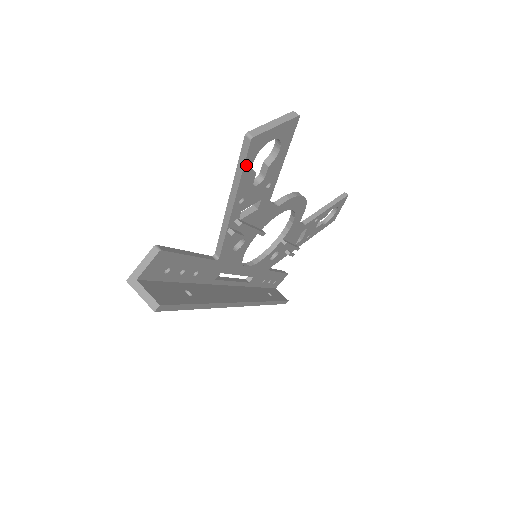
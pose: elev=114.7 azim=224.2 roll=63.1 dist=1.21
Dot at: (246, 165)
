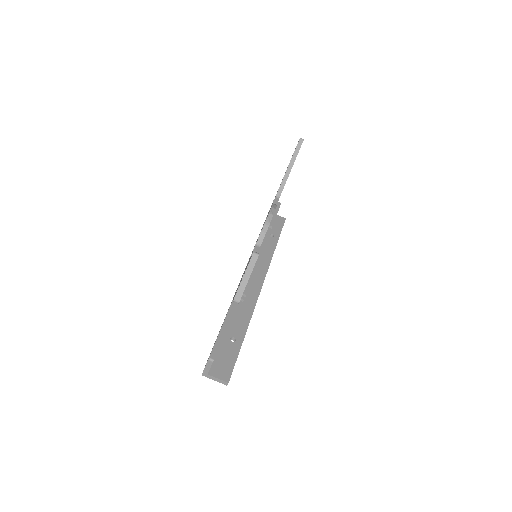
Dot at: occluded
